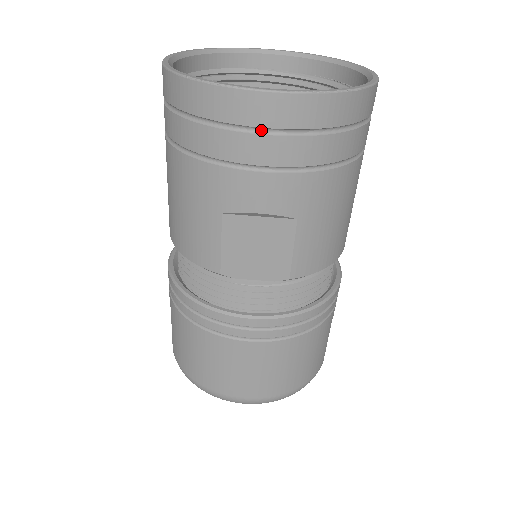
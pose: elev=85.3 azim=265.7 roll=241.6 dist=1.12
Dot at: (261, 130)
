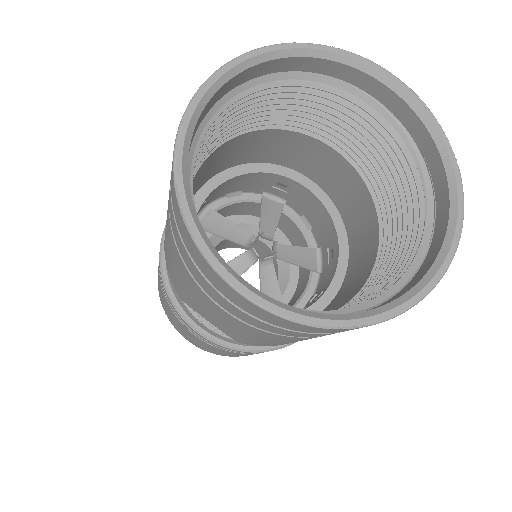
Dot at: (227, 296)
